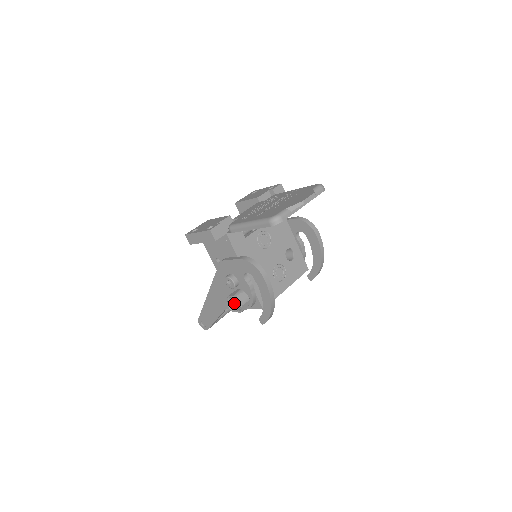
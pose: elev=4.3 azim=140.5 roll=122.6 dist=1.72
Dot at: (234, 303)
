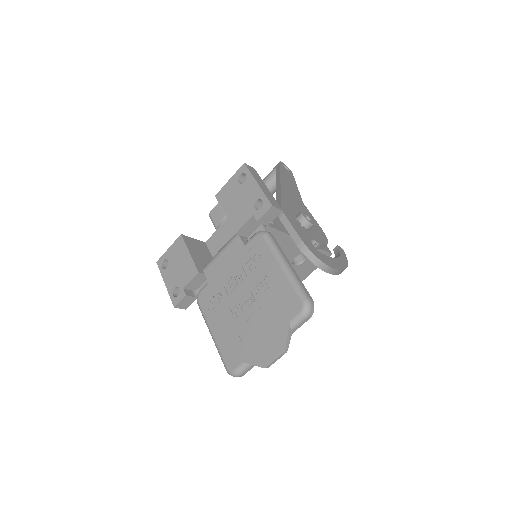
Dot at: occluded
